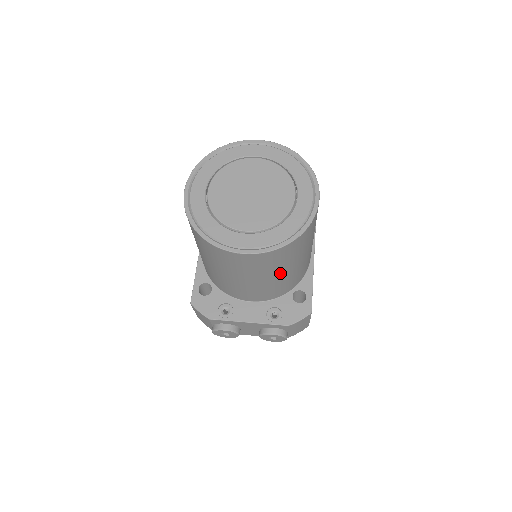
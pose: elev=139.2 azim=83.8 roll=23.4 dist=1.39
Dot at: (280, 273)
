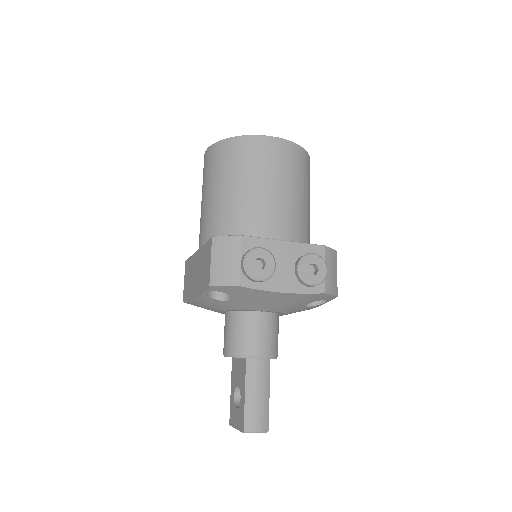
Dot at: (300, 193)
